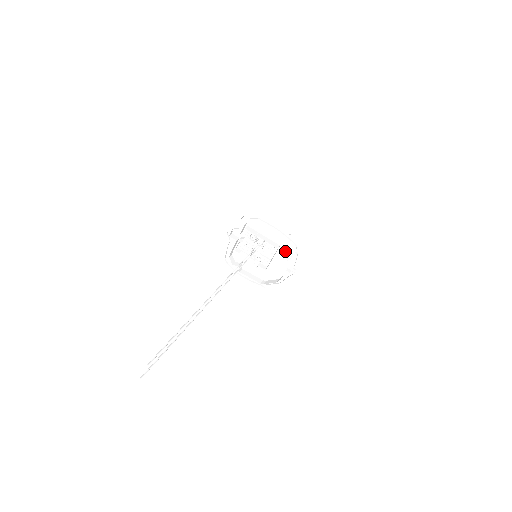
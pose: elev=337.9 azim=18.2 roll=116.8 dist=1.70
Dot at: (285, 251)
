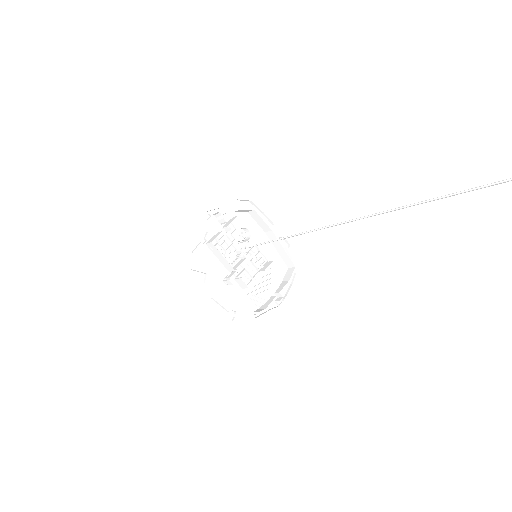
Dot at: (272, 270)
